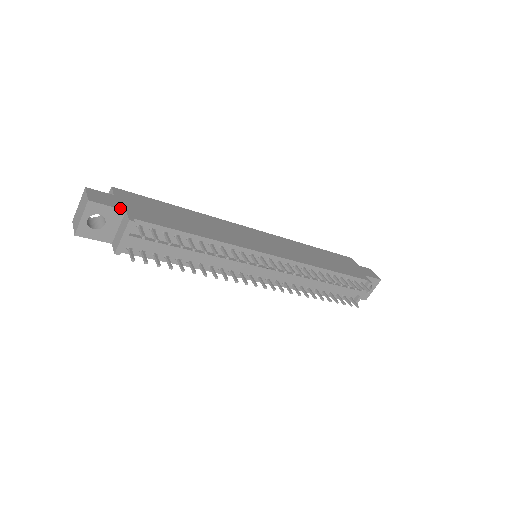
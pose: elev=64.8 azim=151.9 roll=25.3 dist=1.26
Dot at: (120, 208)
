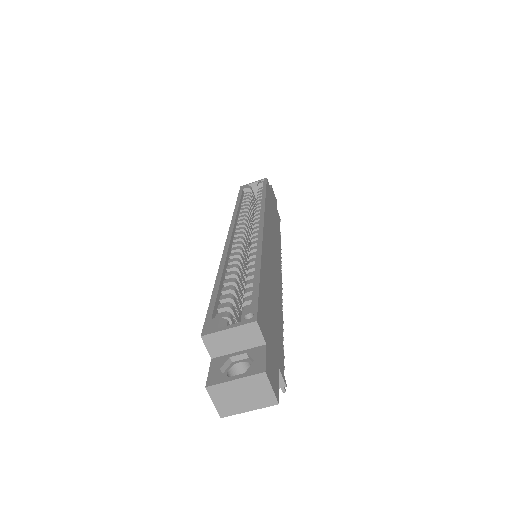
Dot at: (278, 371)
